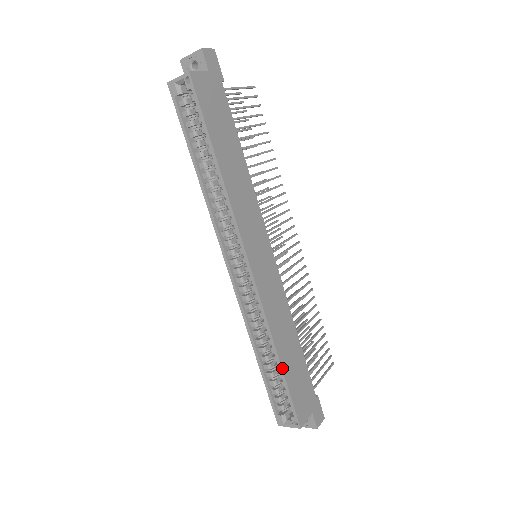
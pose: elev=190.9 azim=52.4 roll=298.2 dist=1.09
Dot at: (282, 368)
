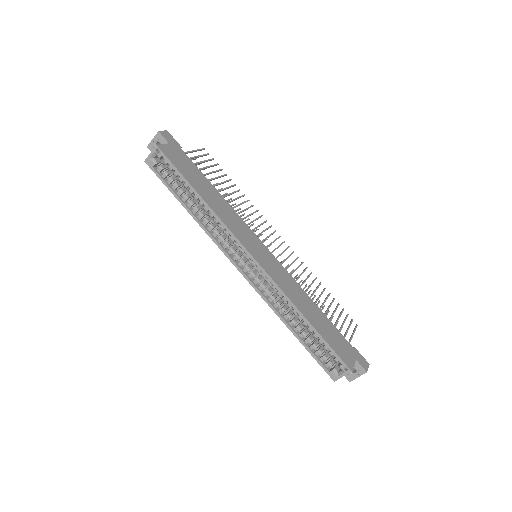
Dot at: (313, 327)
